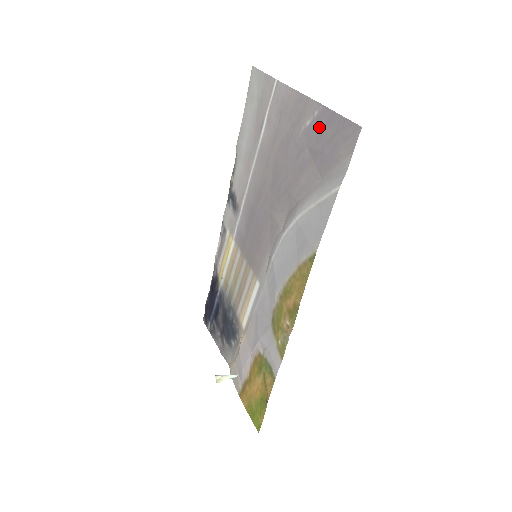
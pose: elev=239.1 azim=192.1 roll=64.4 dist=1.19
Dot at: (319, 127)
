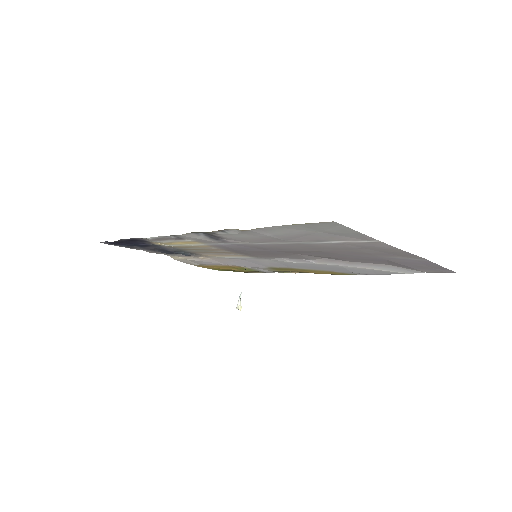
Dot at: (413, 262)
